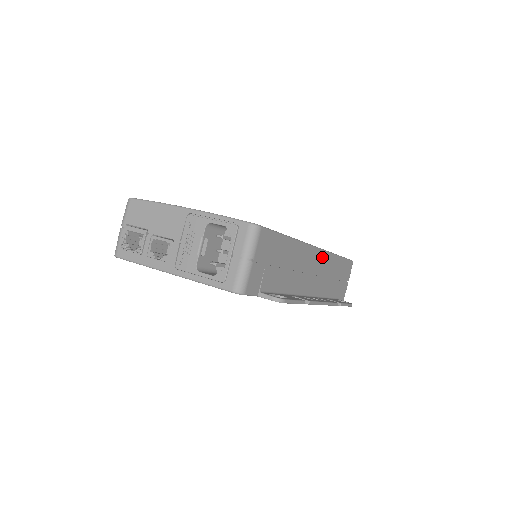
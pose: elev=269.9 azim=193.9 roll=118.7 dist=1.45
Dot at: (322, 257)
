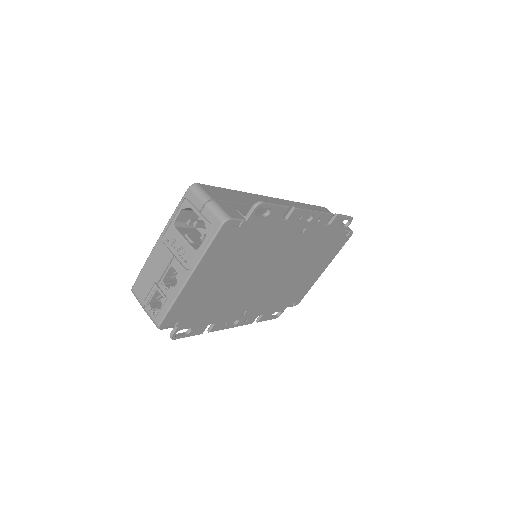
Dot at: (285, 203)
